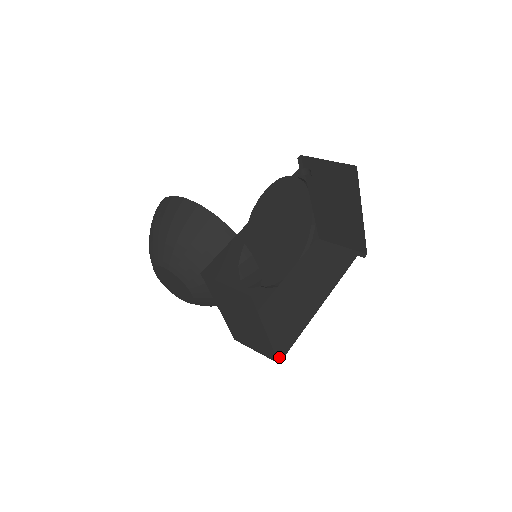
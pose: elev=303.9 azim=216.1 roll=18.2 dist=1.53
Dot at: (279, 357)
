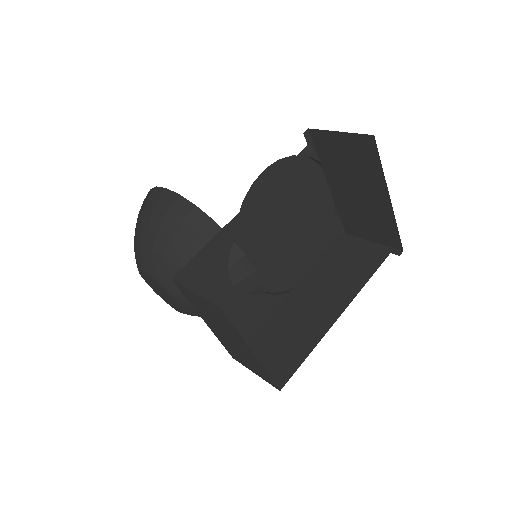
Dot at: (281, 382)
